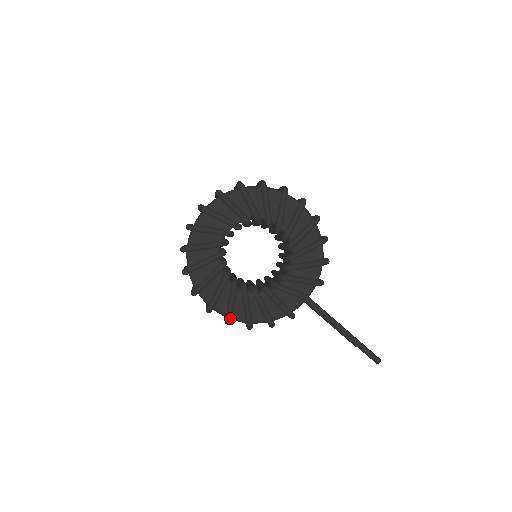
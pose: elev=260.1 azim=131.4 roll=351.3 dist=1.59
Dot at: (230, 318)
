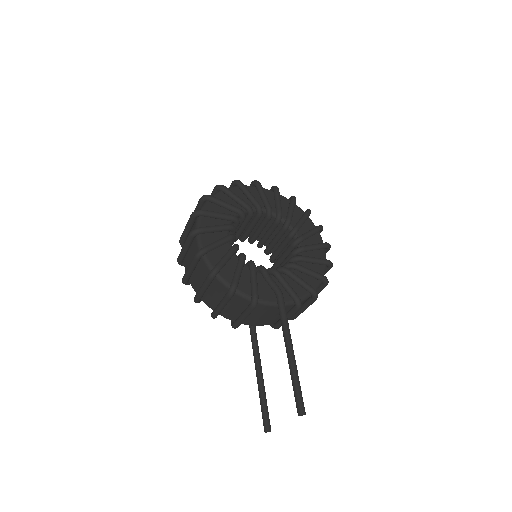
Dot at: (206, 250)
